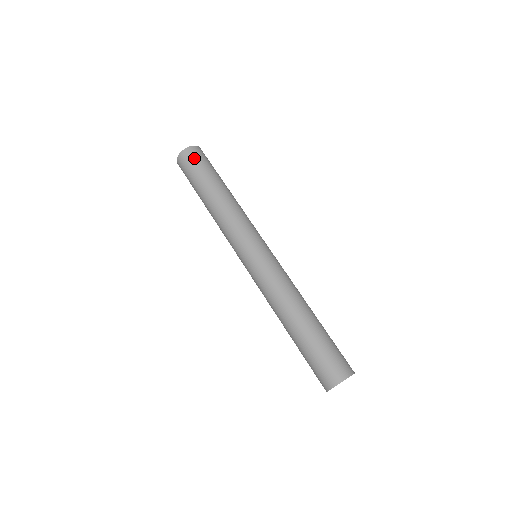
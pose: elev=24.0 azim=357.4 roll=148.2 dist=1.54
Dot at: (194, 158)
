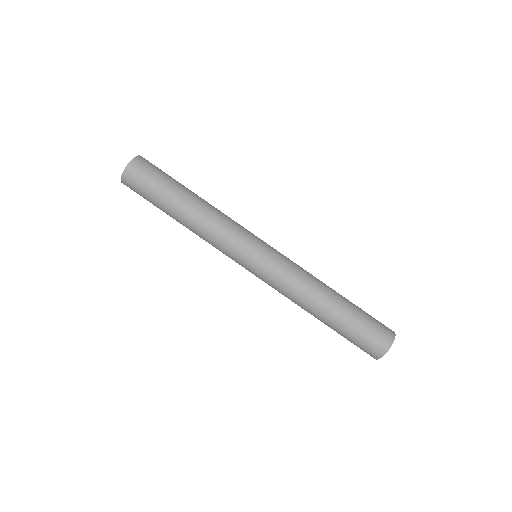
Dot at: (137, 182)
